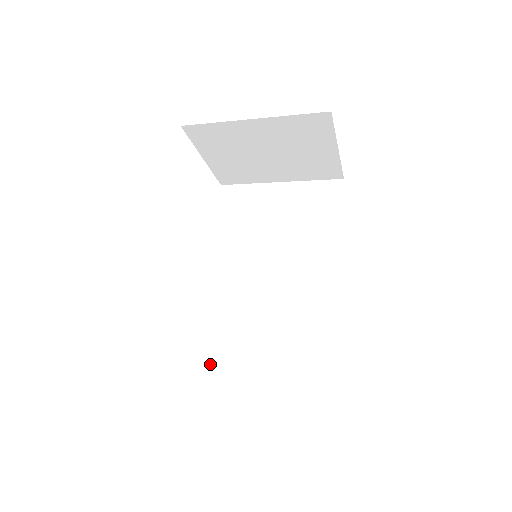
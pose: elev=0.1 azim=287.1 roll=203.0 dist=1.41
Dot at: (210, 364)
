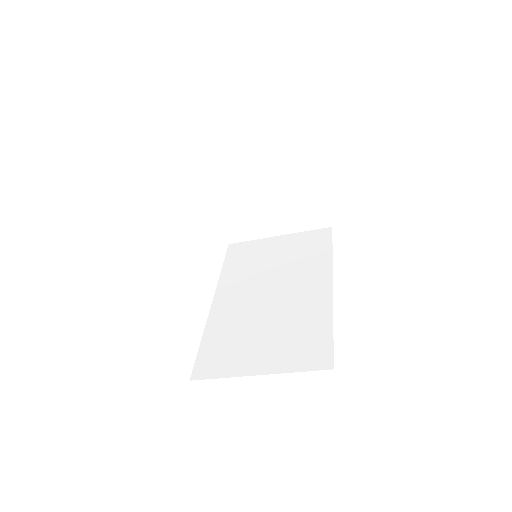
Dot at: (209, 366)
